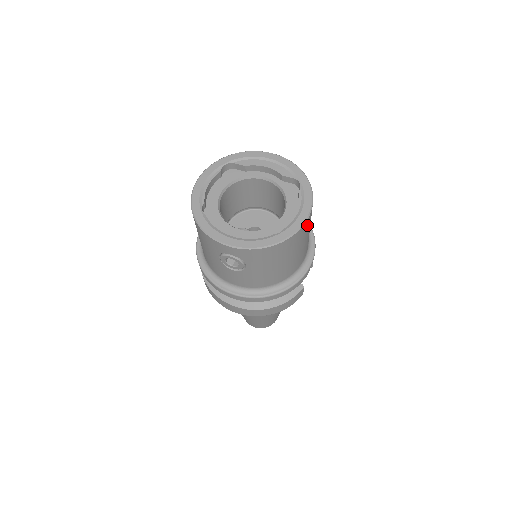
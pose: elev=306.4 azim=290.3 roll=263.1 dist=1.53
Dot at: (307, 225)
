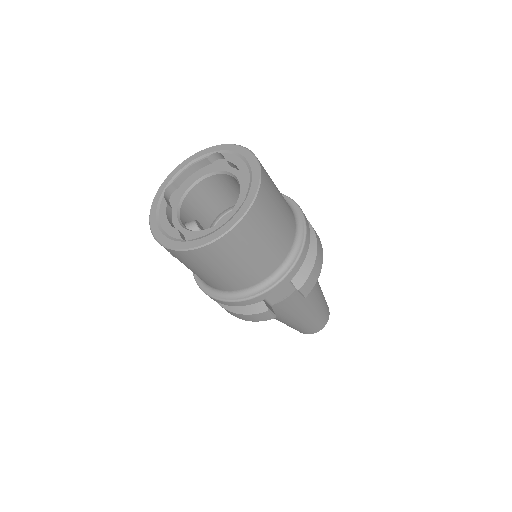
Dot at: (225, 247)
